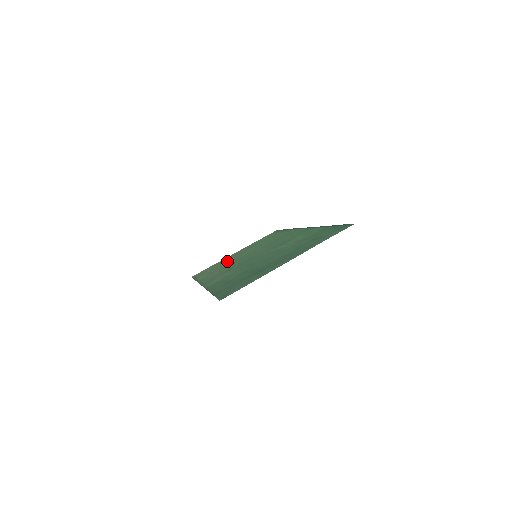
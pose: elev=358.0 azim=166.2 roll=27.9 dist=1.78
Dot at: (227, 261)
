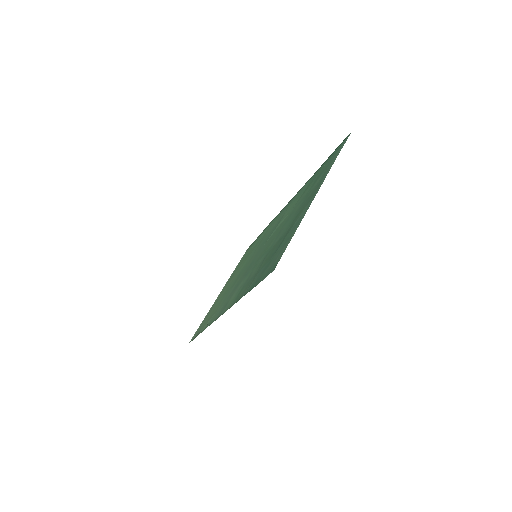
Dot at: occluded
